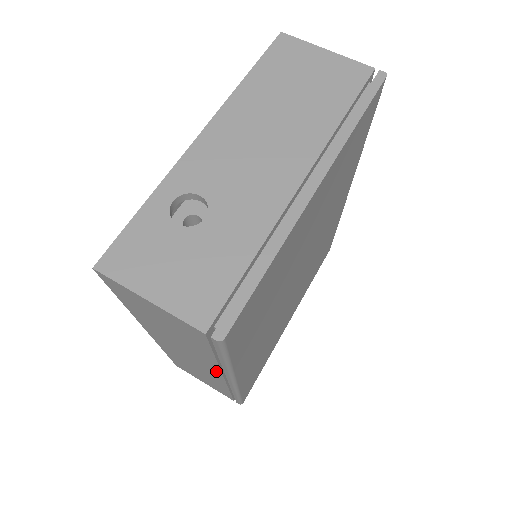
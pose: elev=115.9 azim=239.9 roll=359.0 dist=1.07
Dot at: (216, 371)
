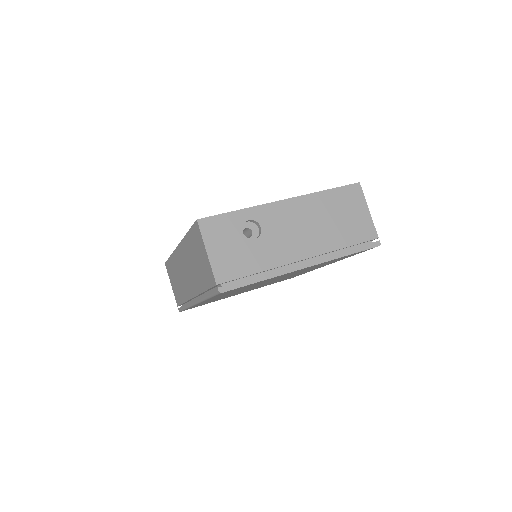
Dot at: (194, 292)
